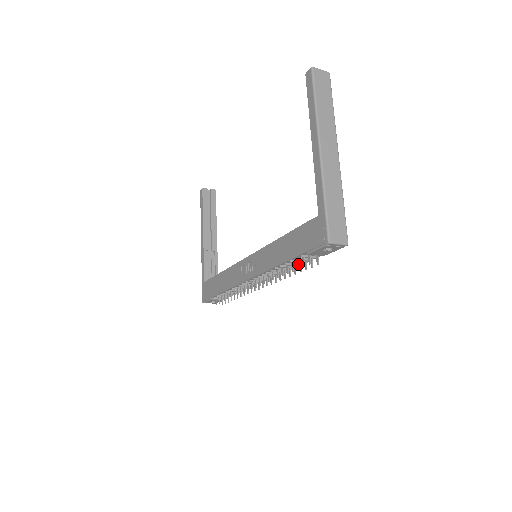
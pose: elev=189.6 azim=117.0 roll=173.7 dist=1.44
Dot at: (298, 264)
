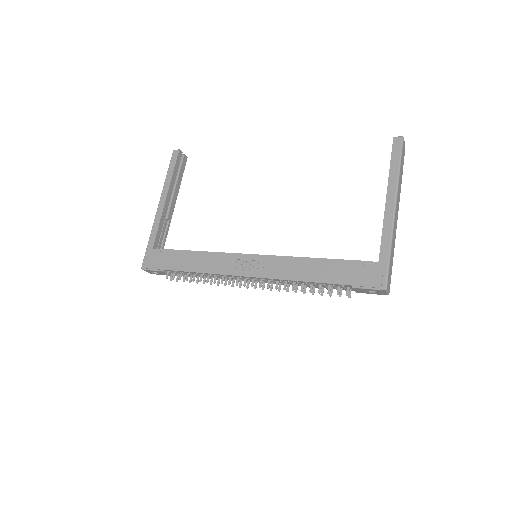
Dot at: (330, 290)
